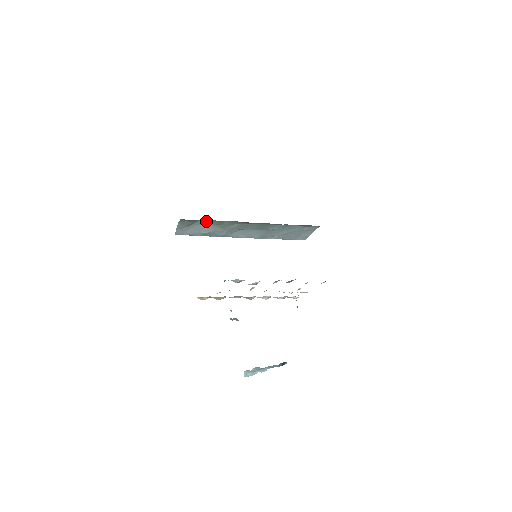
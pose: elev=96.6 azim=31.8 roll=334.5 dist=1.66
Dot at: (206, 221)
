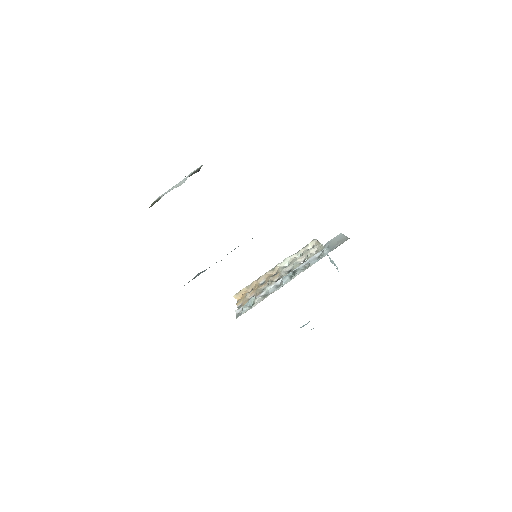
Dot at: occluded
